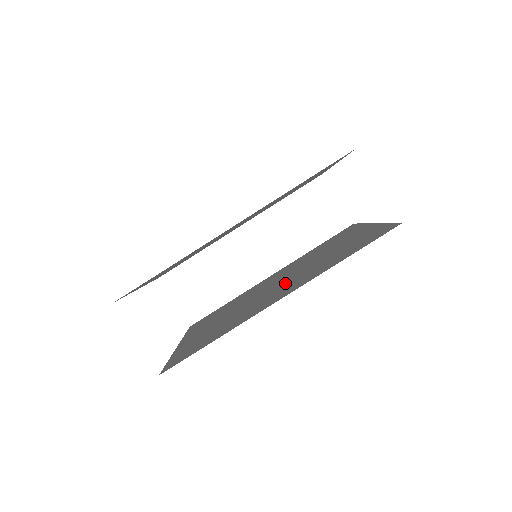
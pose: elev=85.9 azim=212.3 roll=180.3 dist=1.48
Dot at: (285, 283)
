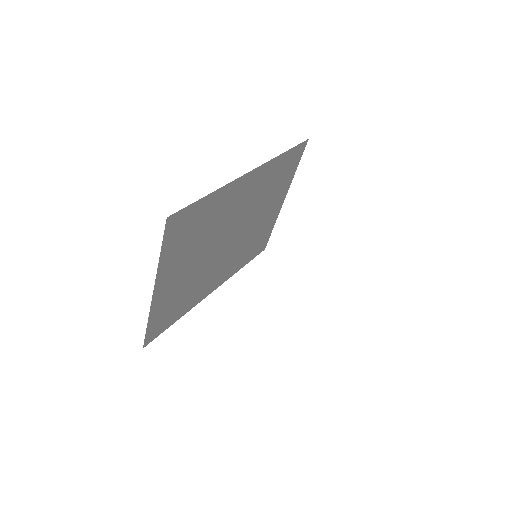
Dot at: occluded
